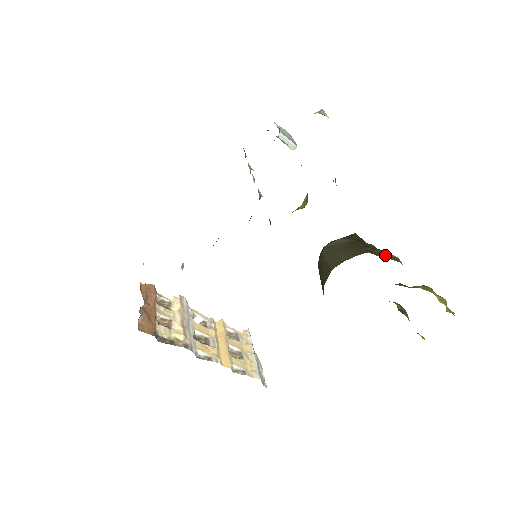
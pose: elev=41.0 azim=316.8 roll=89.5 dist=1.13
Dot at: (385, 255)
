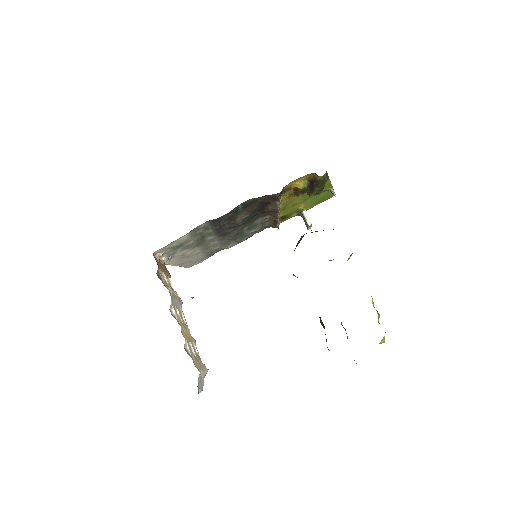
Dot at: occluded
